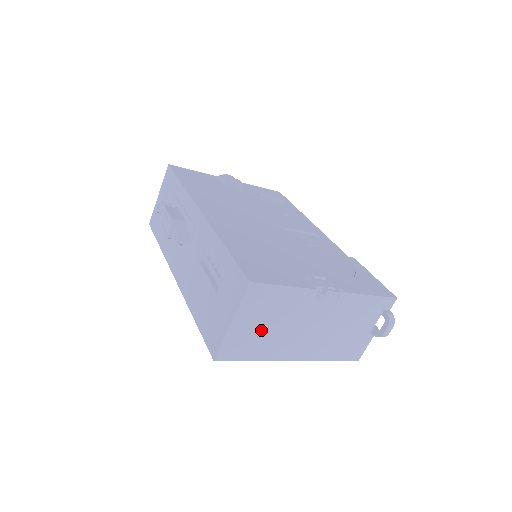
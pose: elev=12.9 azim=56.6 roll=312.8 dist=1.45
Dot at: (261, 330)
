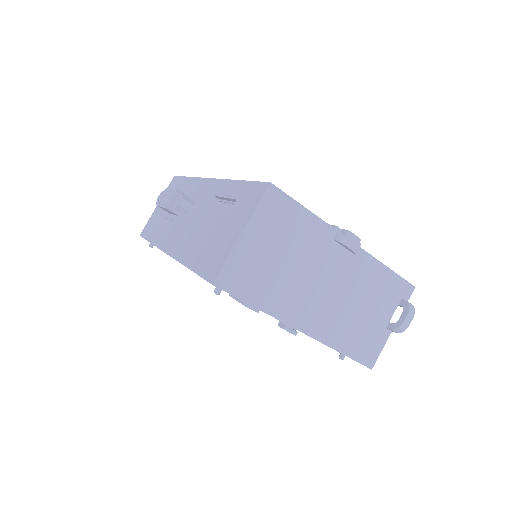
Dot at: (272, 261)
